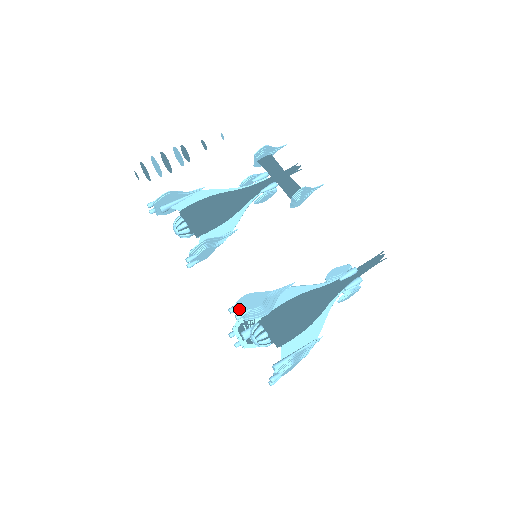
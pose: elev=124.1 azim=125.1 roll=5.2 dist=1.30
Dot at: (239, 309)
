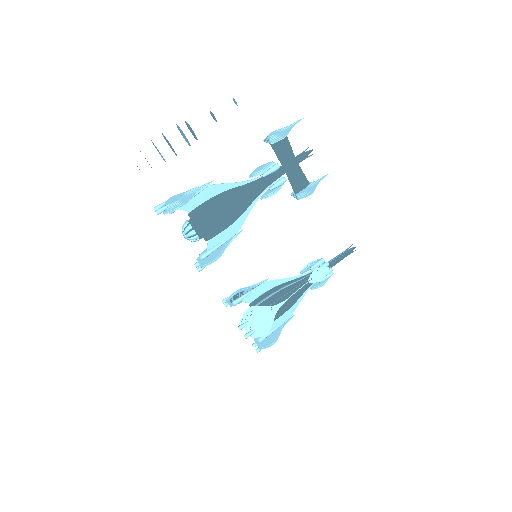
Dot at: (246, 326)
